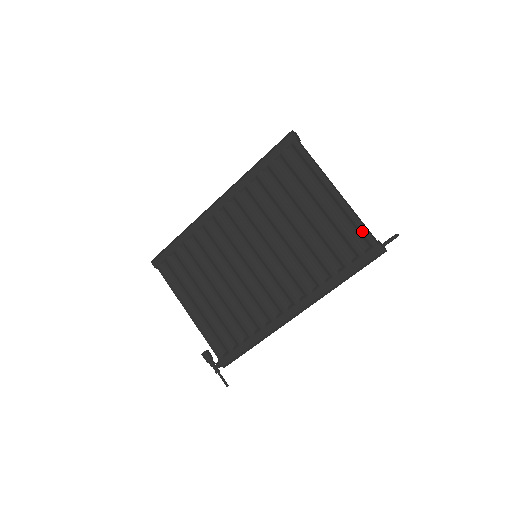
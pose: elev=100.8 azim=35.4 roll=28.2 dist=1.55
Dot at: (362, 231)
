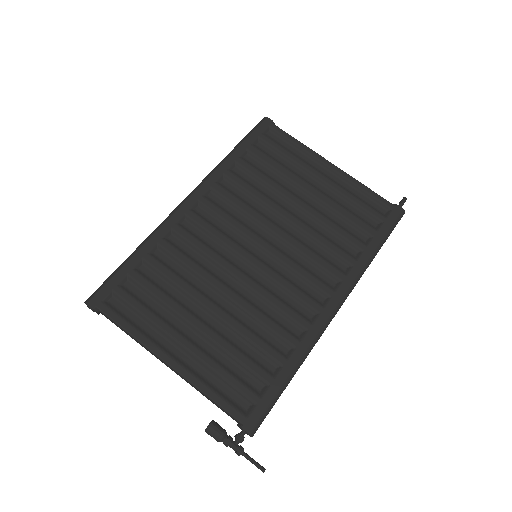
Dot at: (375, 196)
